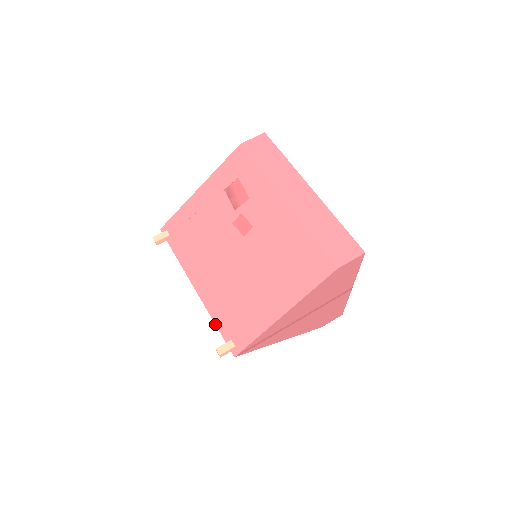
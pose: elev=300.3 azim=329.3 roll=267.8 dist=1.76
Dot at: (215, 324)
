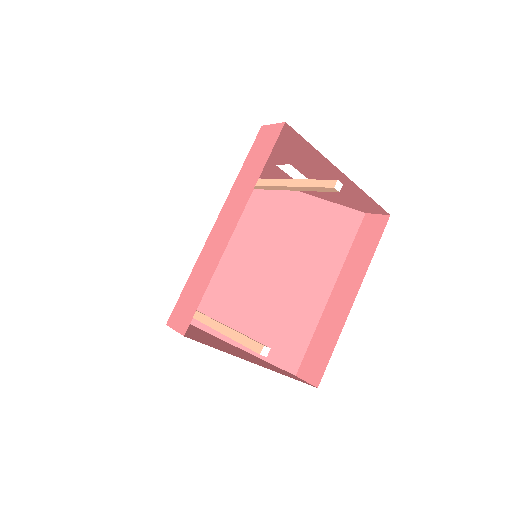
Dot at: occluded
